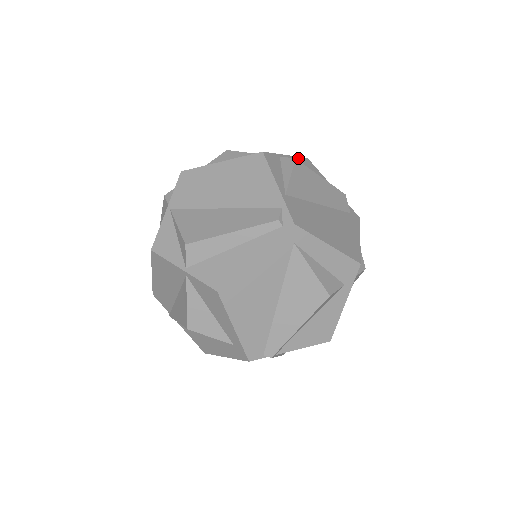
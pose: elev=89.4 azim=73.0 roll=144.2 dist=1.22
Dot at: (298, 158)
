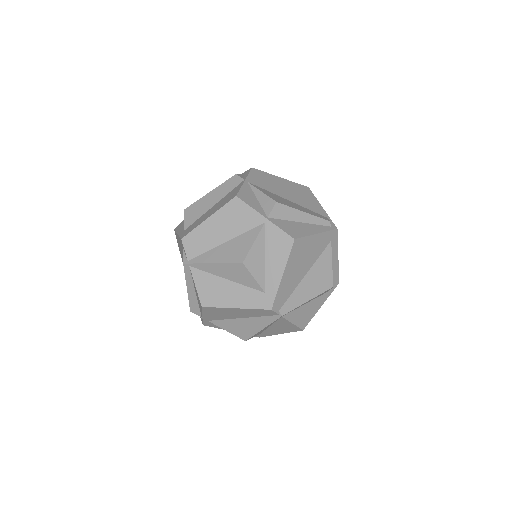
Dot at: occluded
